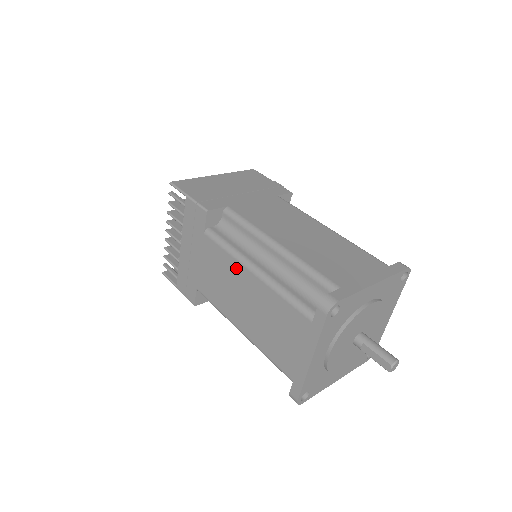
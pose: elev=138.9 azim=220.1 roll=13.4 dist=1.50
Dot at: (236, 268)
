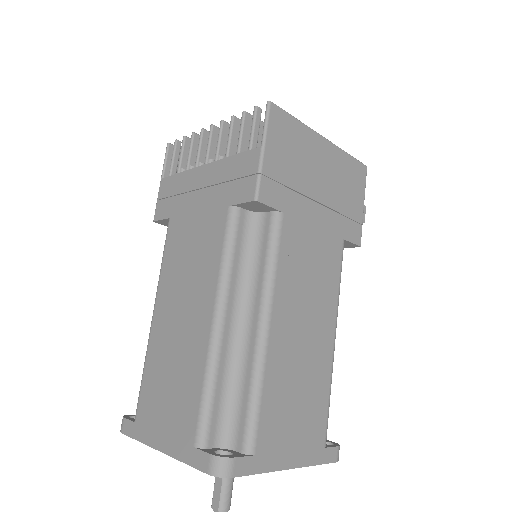
Dot at: (209, 287)
